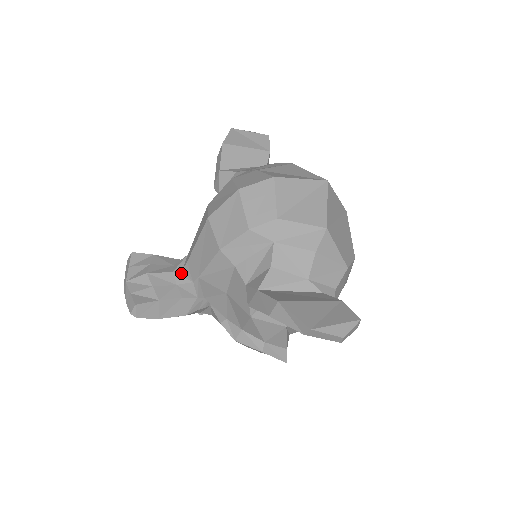
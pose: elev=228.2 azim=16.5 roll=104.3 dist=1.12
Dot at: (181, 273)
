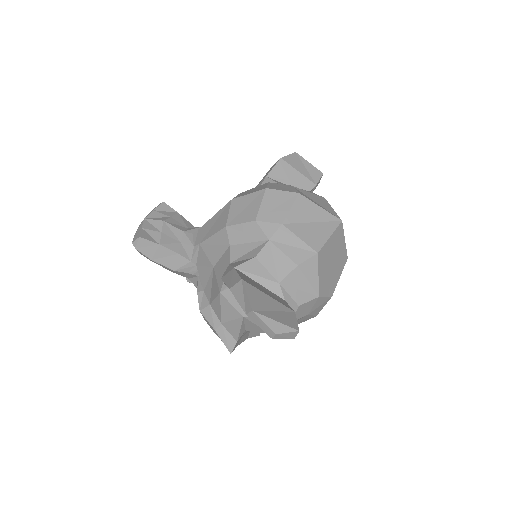
Dot at: (189, 235)
